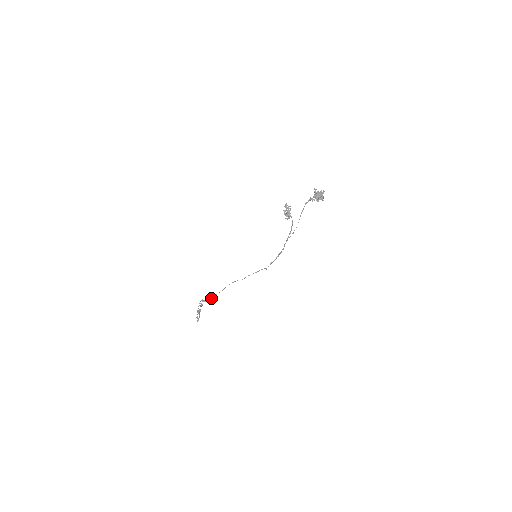
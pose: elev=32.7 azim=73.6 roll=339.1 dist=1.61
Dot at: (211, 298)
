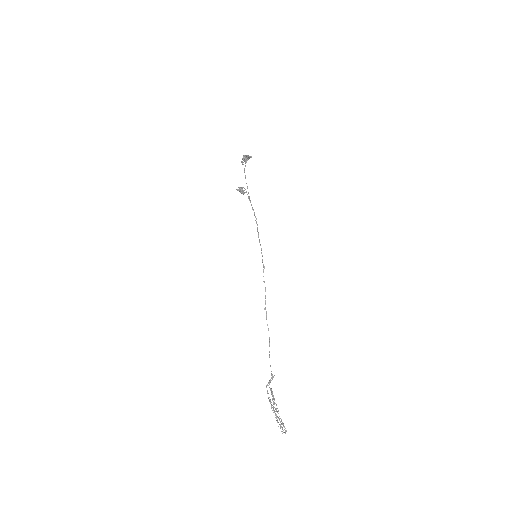
Dot at: occluded
